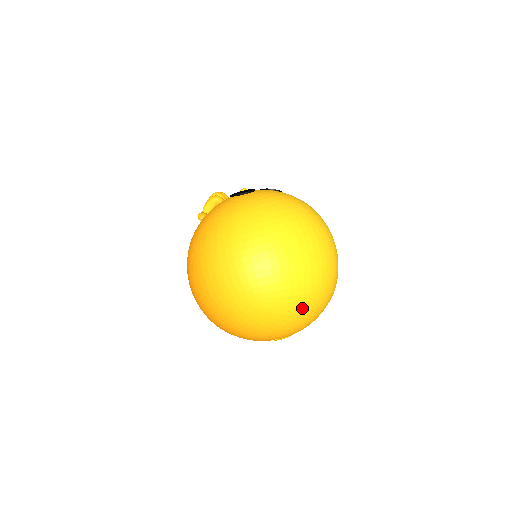
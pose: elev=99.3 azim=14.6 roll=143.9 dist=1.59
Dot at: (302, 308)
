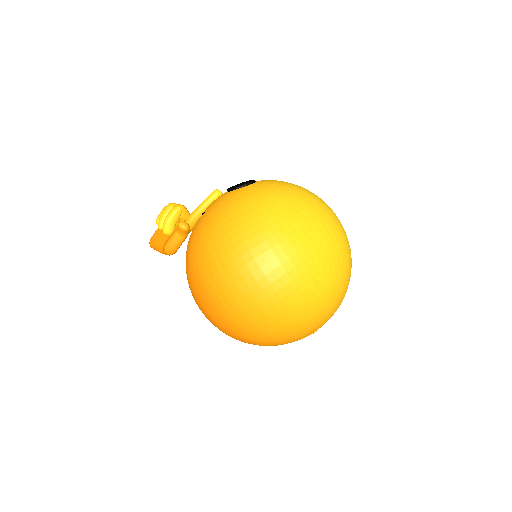
Dot at: (348, 282)
